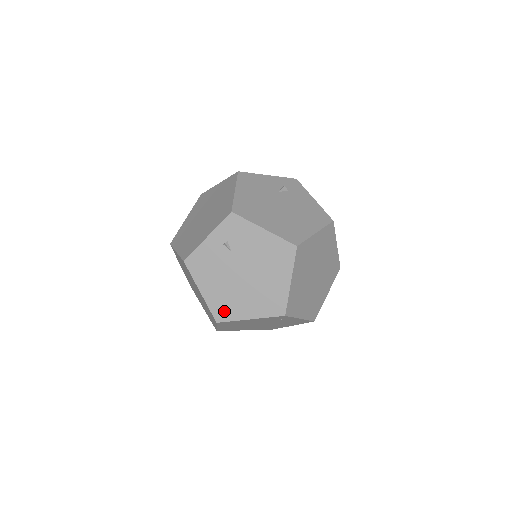
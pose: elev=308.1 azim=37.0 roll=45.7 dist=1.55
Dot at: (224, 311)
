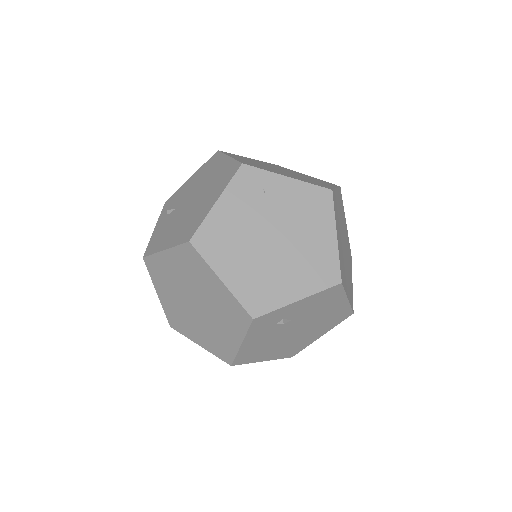
Dot at: (191, 229)
